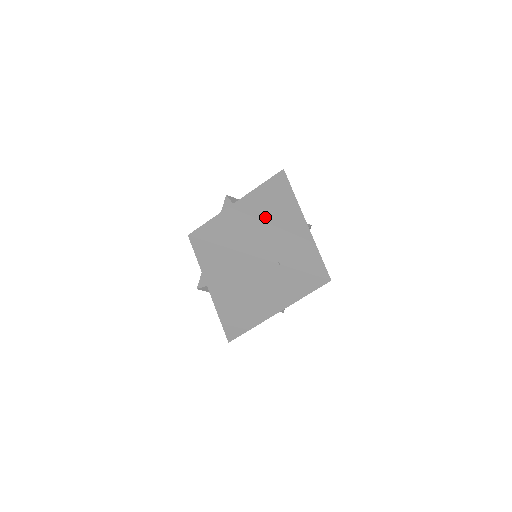
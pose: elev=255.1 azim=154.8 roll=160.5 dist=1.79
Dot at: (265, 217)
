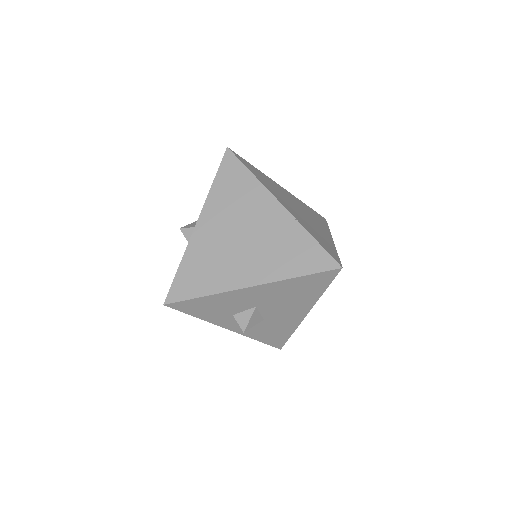
Dot at: (298, 206)
